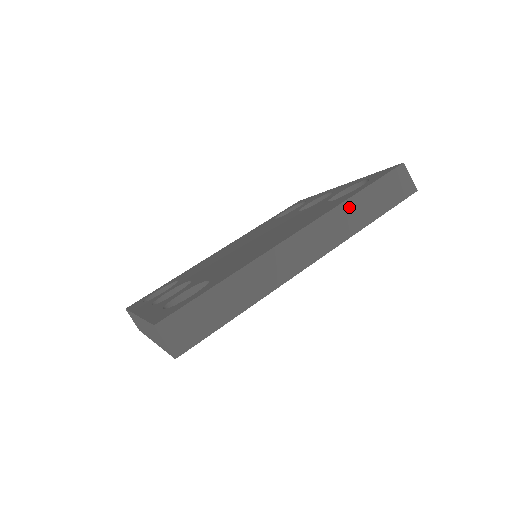
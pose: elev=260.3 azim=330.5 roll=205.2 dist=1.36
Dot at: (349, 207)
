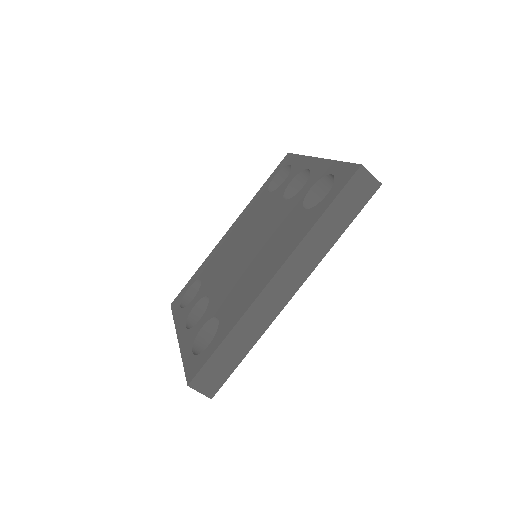
Dot at: (316, 232)
